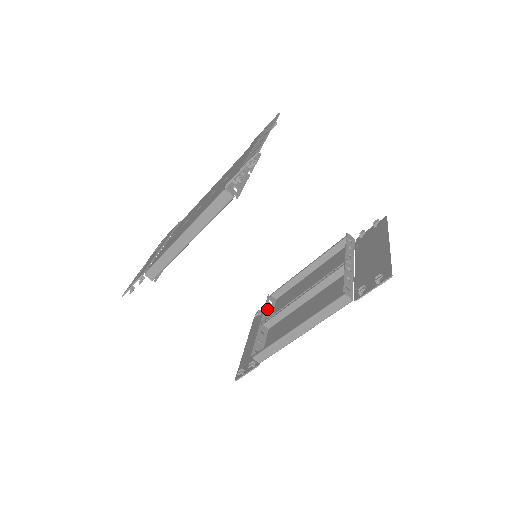
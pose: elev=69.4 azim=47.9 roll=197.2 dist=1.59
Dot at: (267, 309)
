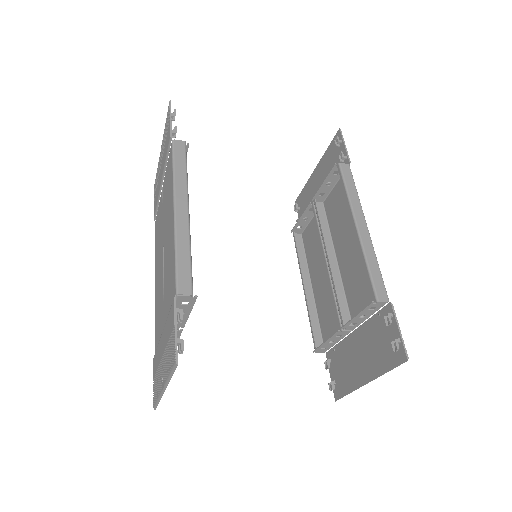
Dot at: (326, 185)
